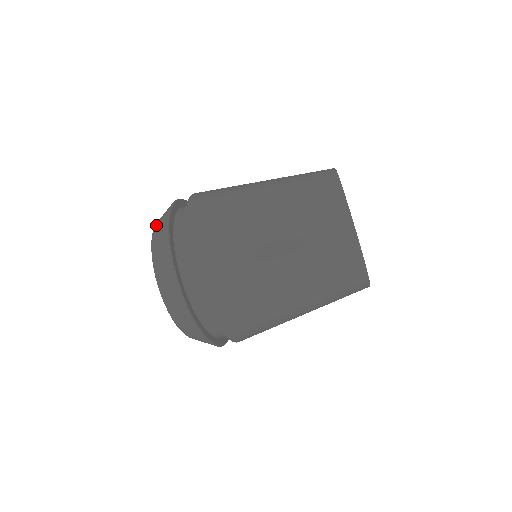
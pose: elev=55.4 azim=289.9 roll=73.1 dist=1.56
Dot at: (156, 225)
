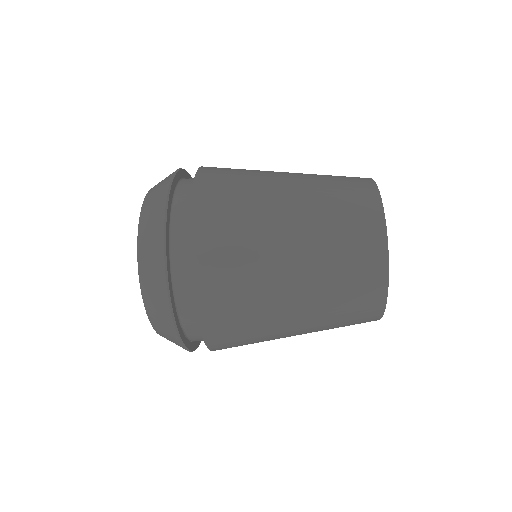
Dot at: (144, 281)
